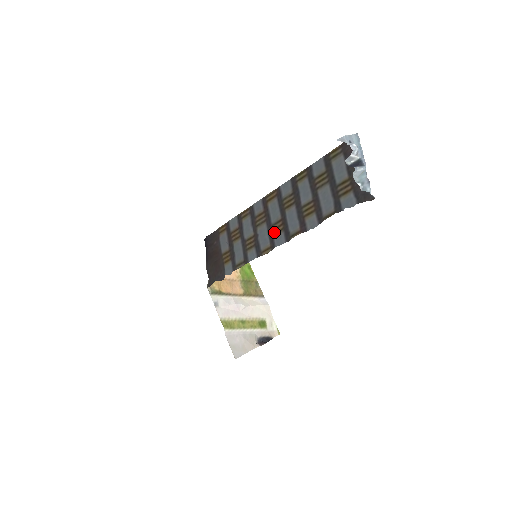
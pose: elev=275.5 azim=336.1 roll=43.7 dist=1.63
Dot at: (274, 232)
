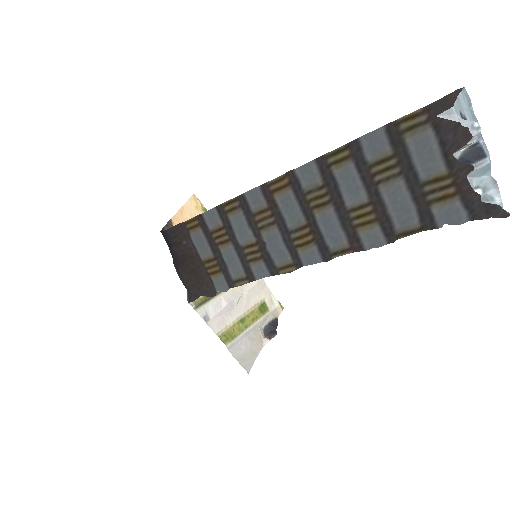
Dot at: (297, 243)
